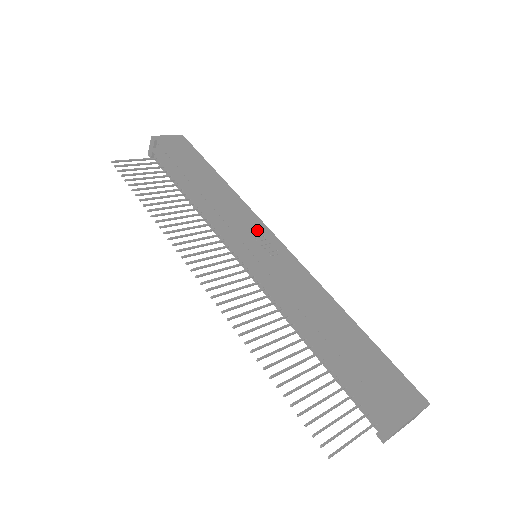
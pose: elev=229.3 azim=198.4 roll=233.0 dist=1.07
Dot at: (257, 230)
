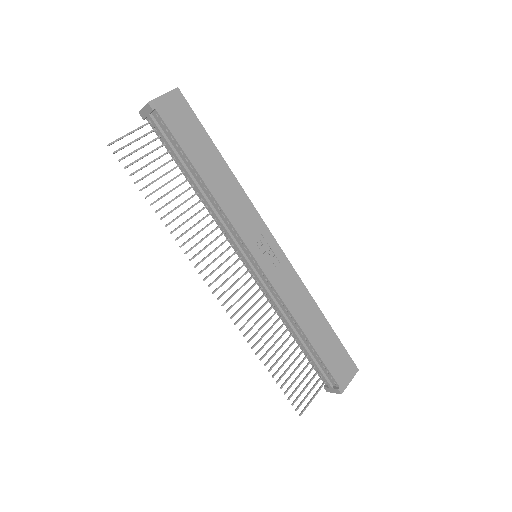
Dot at: (260, 234)
